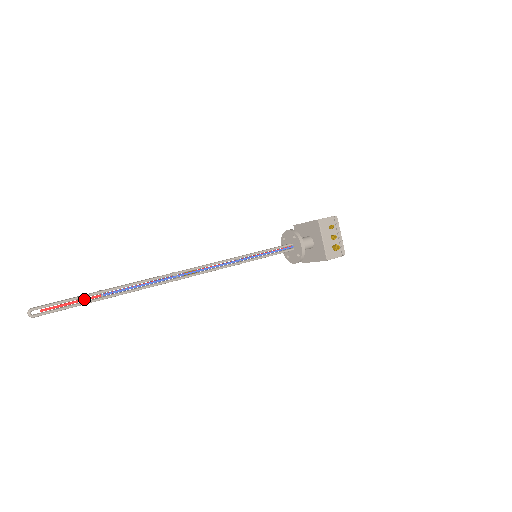
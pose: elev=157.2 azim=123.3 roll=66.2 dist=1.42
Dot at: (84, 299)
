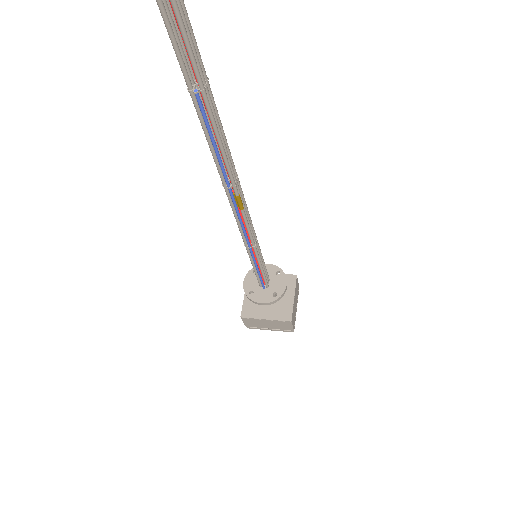
Dot at: occluded
